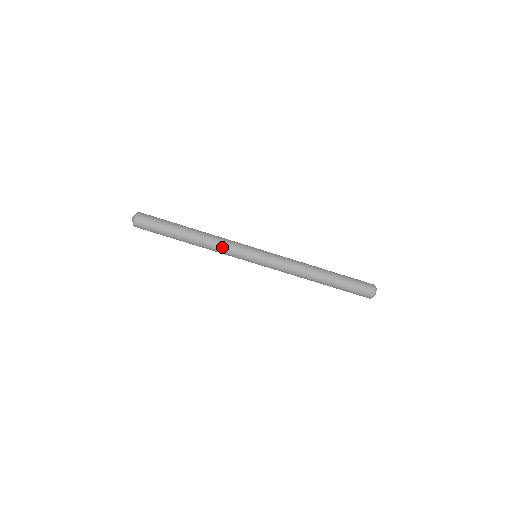
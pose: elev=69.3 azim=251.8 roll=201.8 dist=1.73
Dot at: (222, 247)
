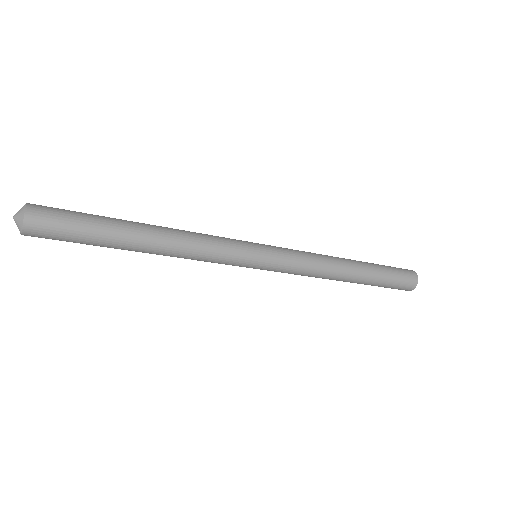
Dot at: (202, 256)
